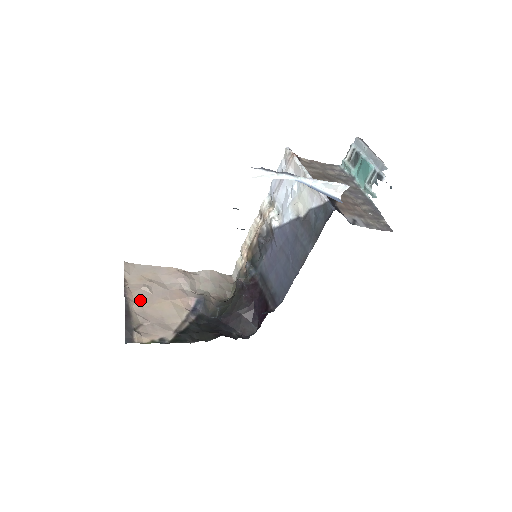
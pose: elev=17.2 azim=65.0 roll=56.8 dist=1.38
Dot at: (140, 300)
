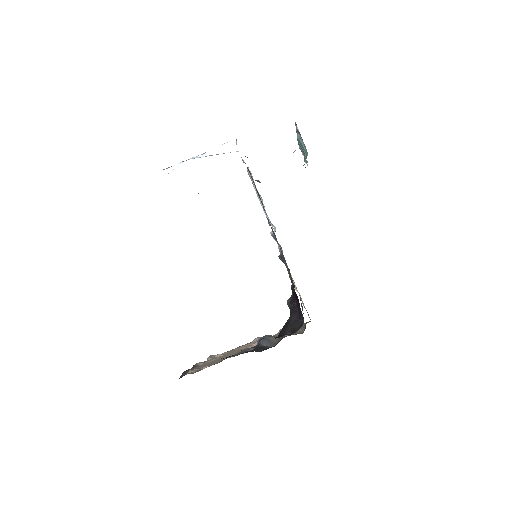
Dot at: (210, 361)
